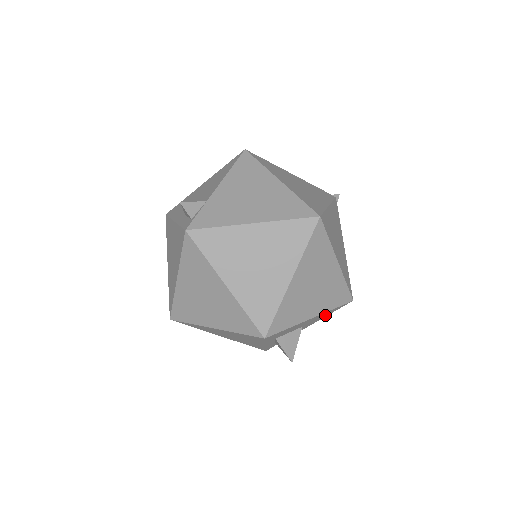
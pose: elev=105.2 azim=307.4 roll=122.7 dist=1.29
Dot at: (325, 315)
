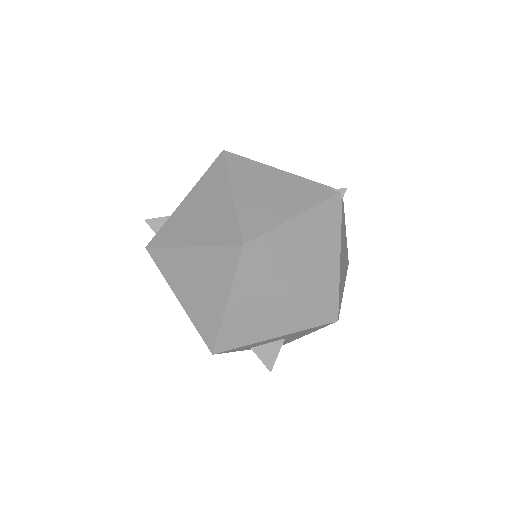
Dot at: (311, 330)
